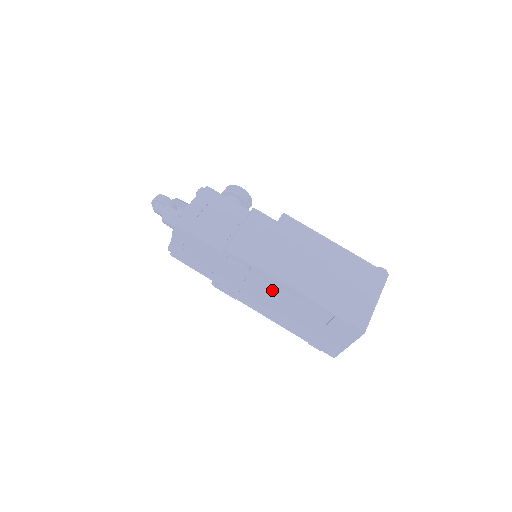
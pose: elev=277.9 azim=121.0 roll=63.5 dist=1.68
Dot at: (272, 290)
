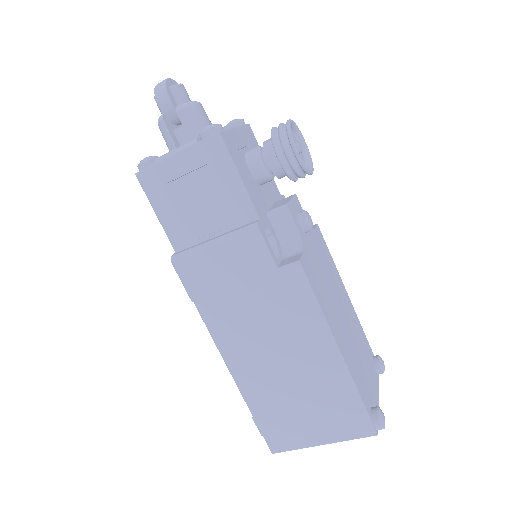
Dot at: occluded
